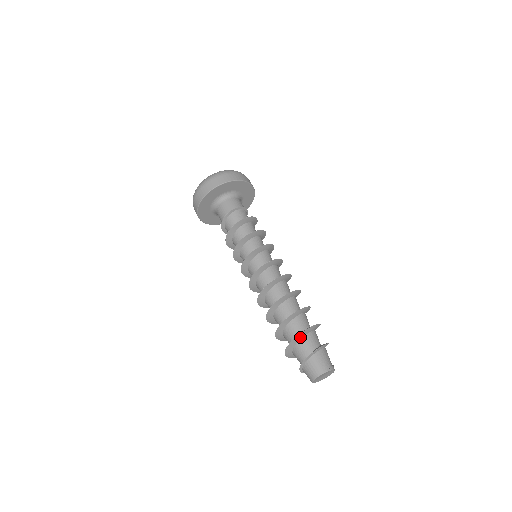
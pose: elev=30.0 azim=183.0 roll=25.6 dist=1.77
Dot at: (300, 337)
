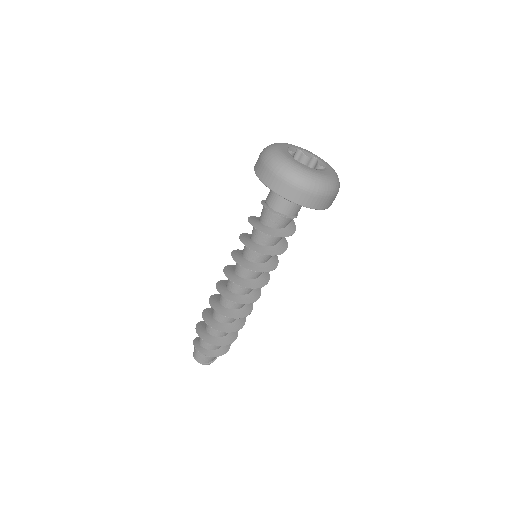
Dot at: (202, 335)
